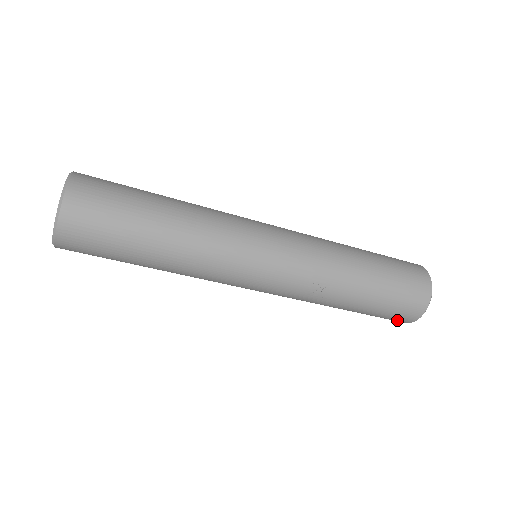
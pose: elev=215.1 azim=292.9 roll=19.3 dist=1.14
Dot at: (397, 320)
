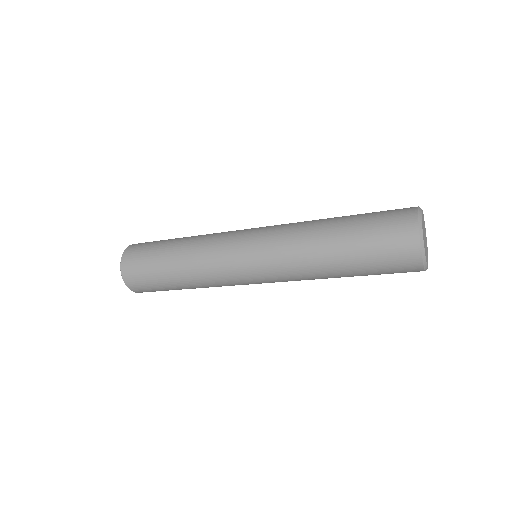
Dot at: occluded
